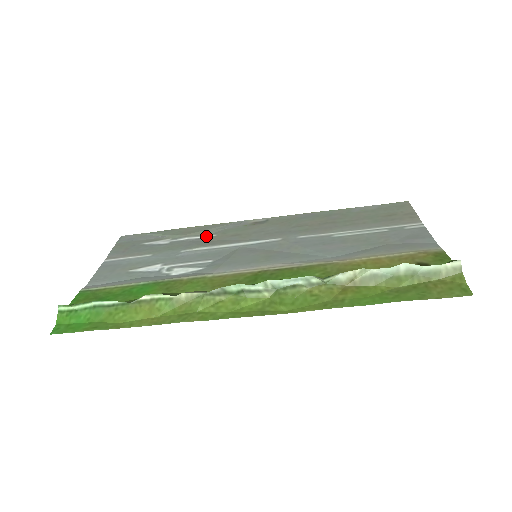
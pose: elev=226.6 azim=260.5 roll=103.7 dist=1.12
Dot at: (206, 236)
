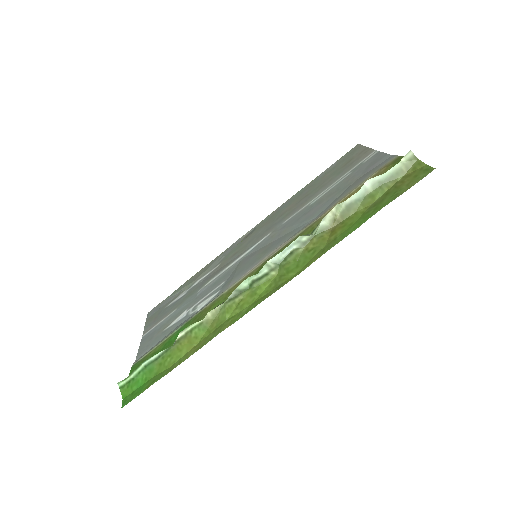
Dot at: (213, 270)
